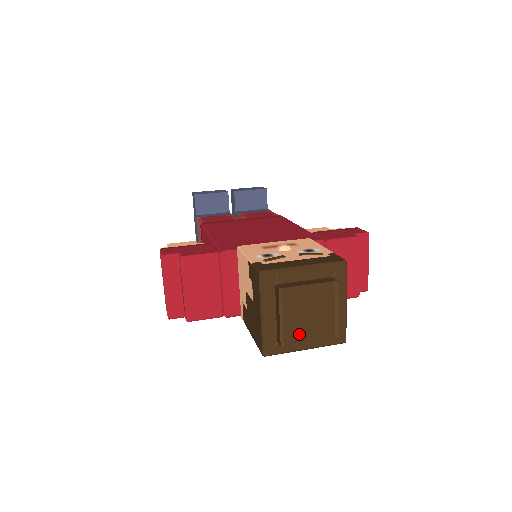
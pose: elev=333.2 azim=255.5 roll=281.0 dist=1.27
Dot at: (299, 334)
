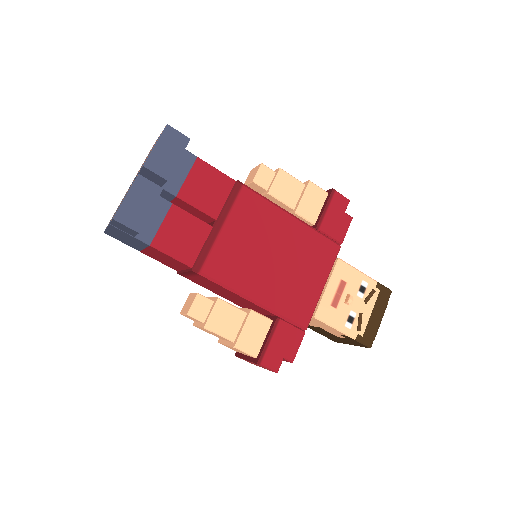
Dot at: occluded
